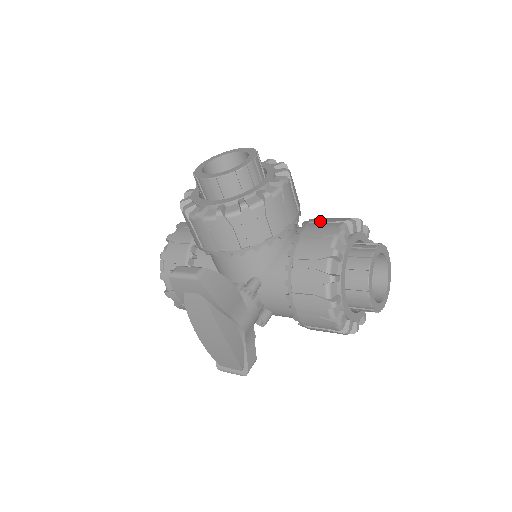
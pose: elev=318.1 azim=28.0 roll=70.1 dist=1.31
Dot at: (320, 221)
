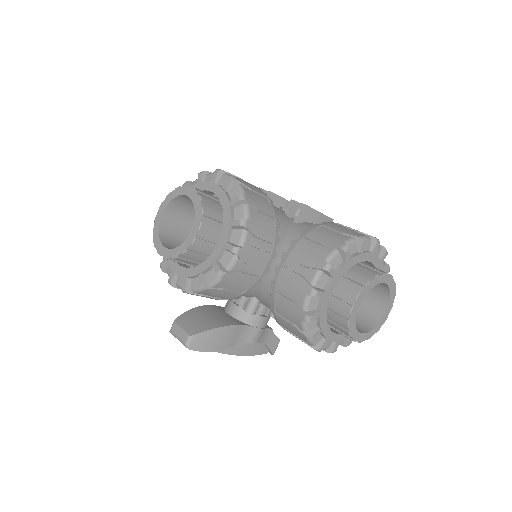
Dot at: (296, 260)
